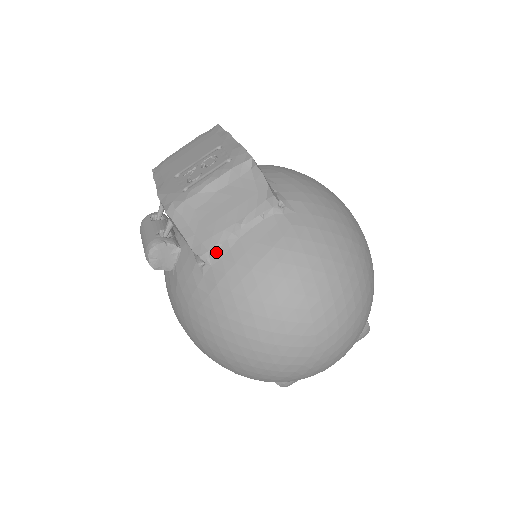
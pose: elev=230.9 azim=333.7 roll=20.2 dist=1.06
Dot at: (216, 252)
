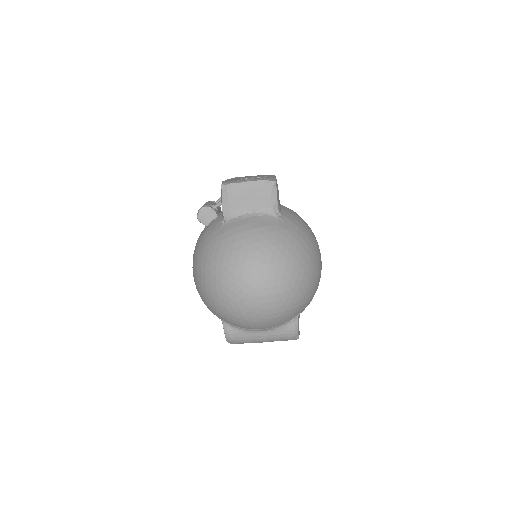
Dot at: (233, 219)
